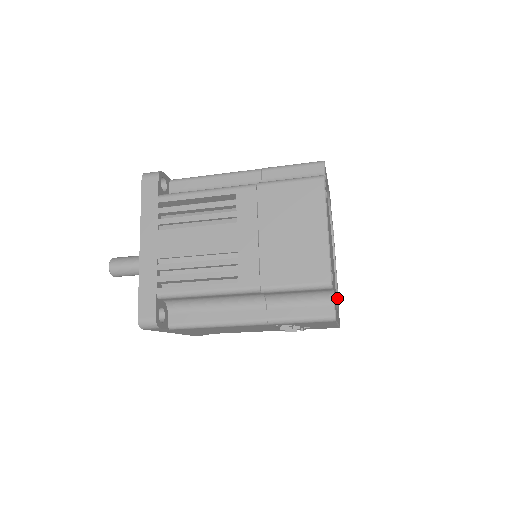
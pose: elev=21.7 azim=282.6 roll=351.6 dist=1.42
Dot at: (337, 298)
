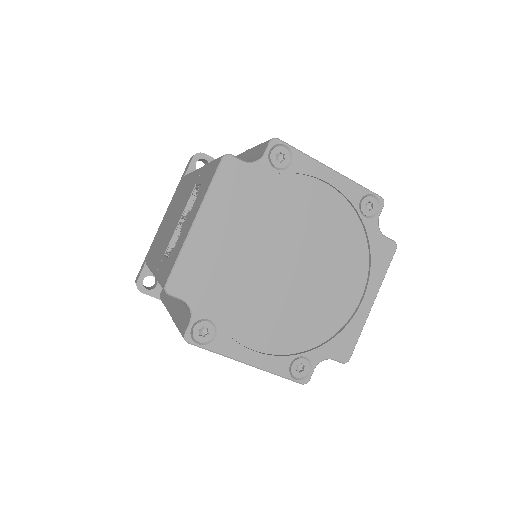
Dot at: (364, 230)
